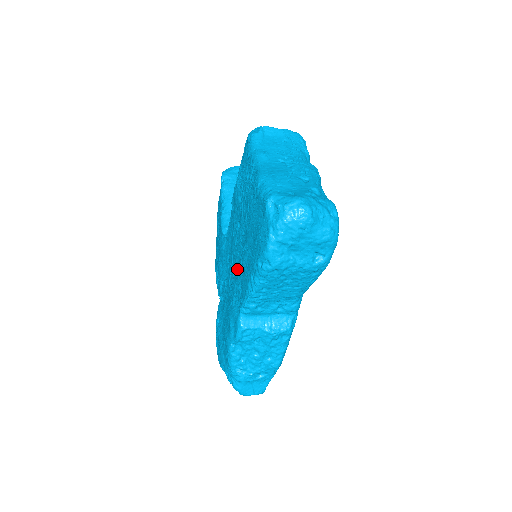
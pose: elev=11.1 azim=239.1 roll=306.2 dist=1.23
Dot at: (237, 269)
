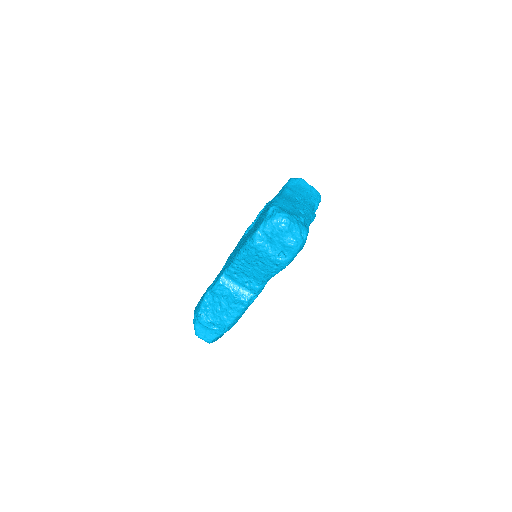
Dot at: occluded
